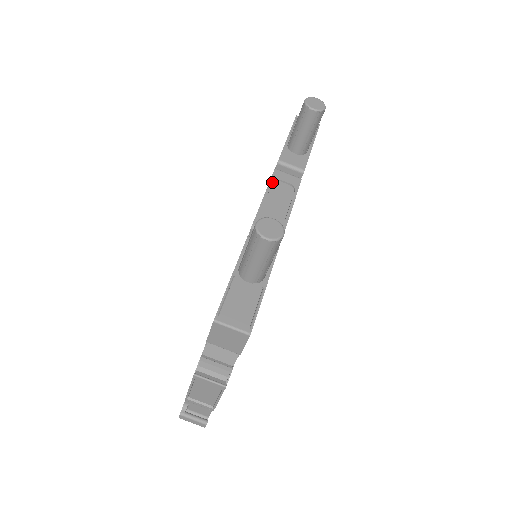
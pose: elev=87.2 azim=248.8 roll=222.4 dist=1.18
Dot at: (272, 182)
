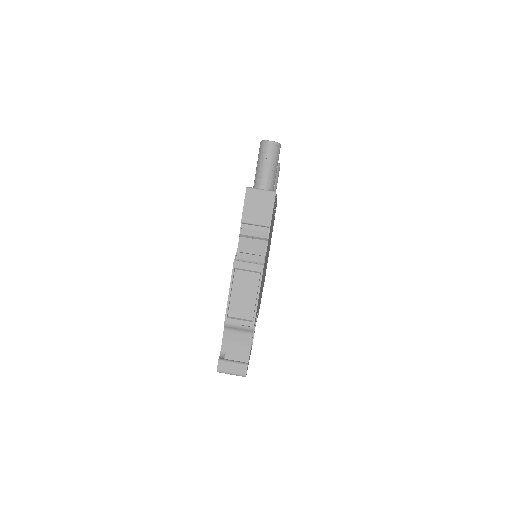
Dot at: occluded
